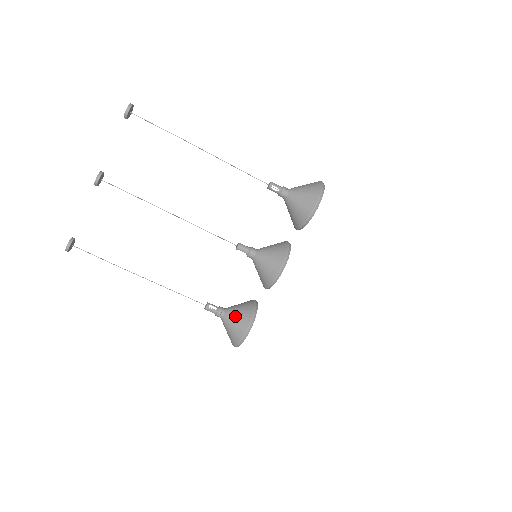
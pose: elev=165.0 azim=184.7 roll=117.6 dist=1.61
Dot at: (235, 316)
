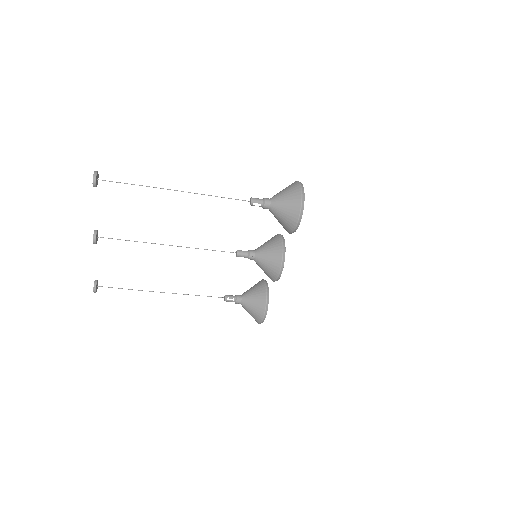
Dot at: (251, 304)
